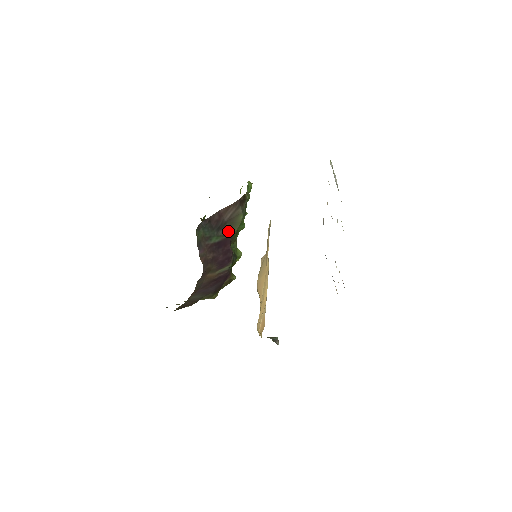
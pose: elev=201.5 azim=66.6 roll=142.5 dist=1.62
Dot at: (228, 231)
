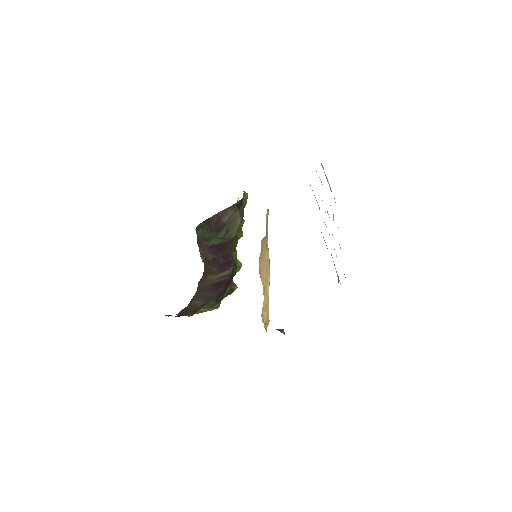
Dot at: (227, 234)
